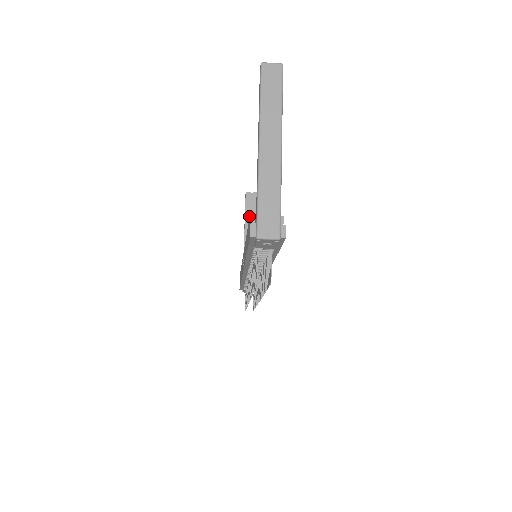
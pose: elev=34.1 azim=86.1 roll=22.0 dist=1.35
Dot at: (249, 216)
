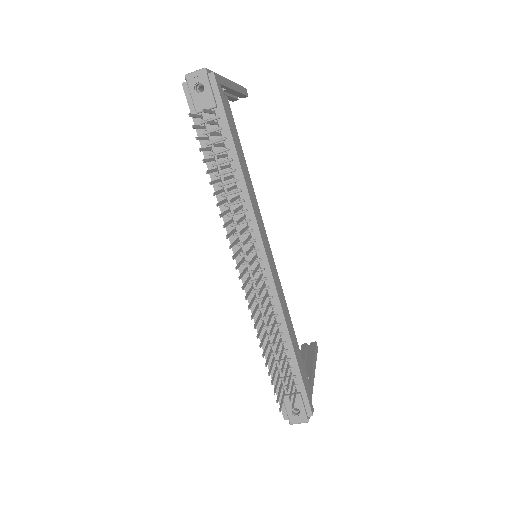
Dot at: (304, 357)
